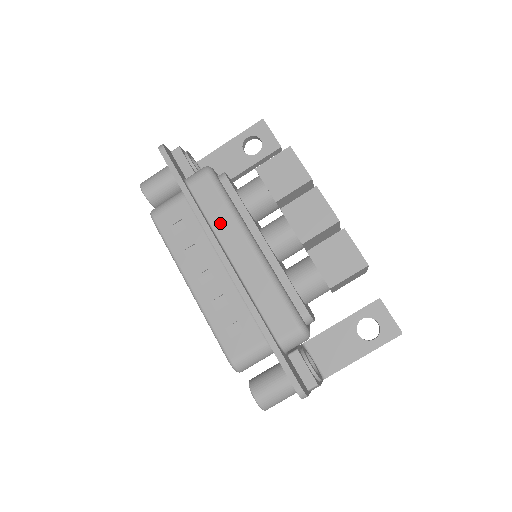
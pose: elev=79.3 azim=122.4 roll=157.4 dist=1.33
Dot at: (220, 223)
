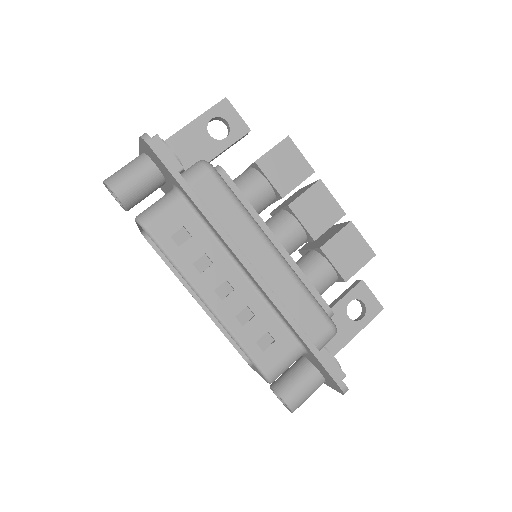
Dot at: (235, 228)
